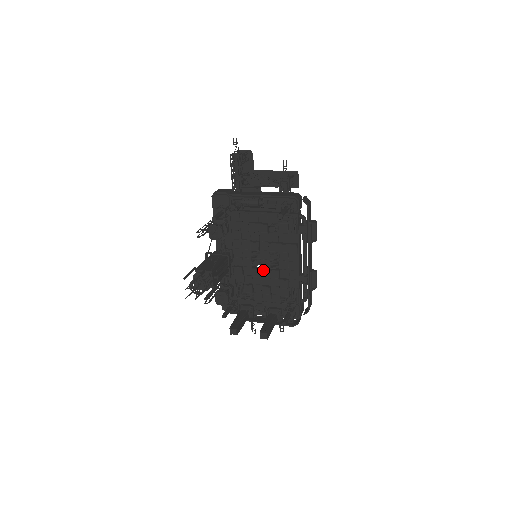
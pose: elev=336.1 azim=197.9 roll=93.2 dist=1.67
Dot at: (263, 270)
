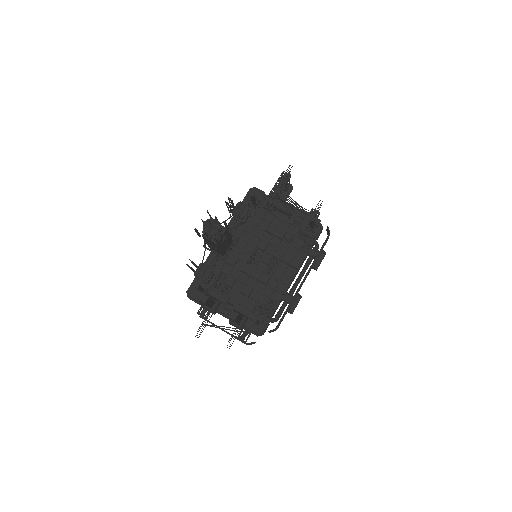
Dot at: (256, 269)
